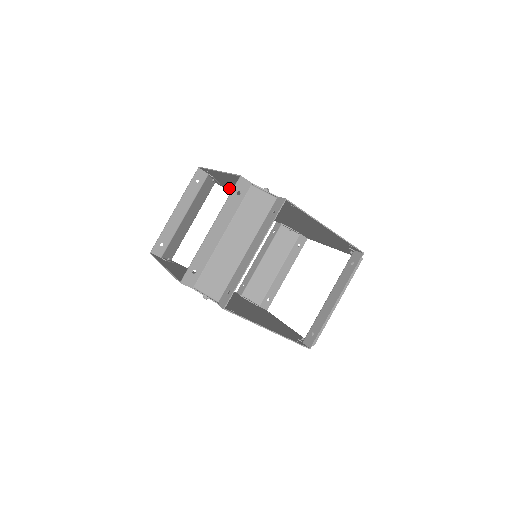
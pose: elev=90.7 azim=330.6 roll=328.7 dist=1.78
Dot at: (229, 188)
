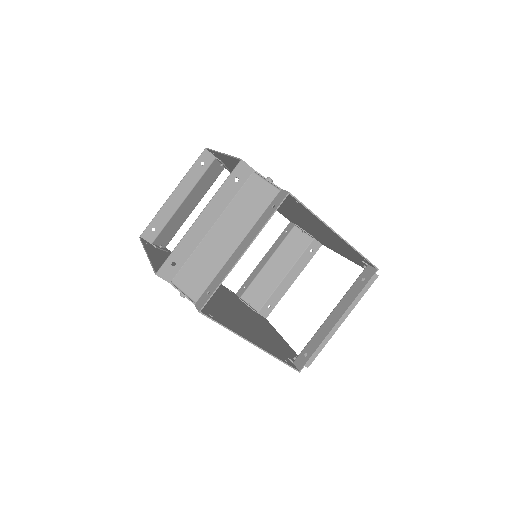
Dot at: occluded
